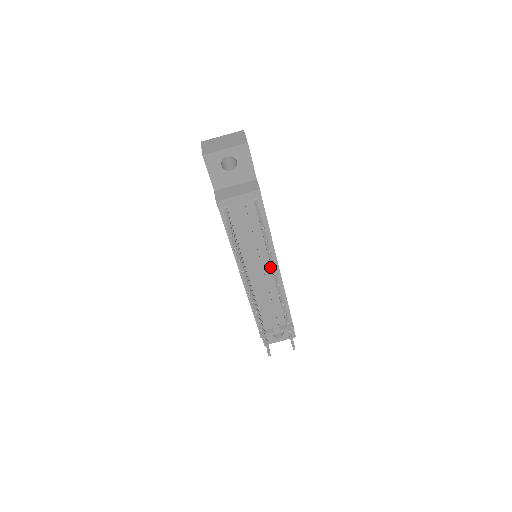
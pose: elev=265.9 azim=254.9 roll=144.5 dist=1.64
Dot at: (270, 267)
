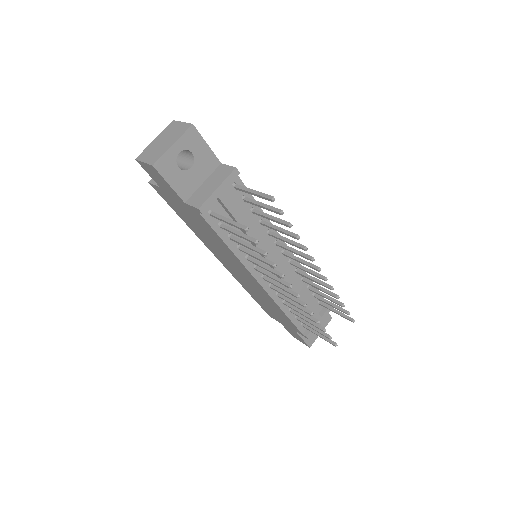
Dot at: (281, 254)
